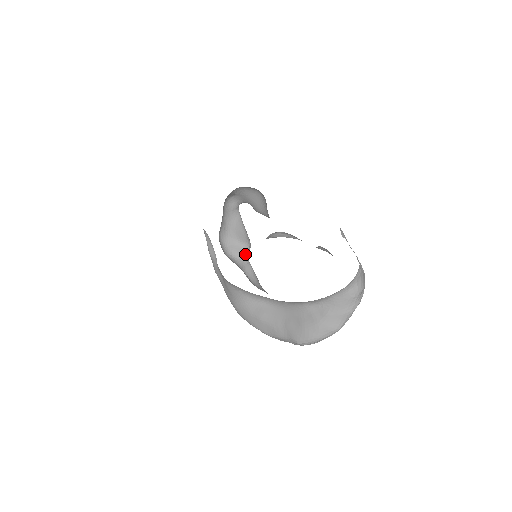
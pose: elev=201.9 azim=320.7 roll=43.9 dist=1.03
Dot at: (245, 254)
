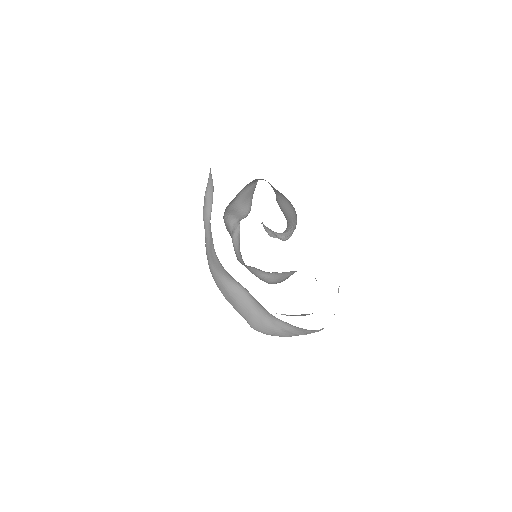
Dot at: (241, 219)
